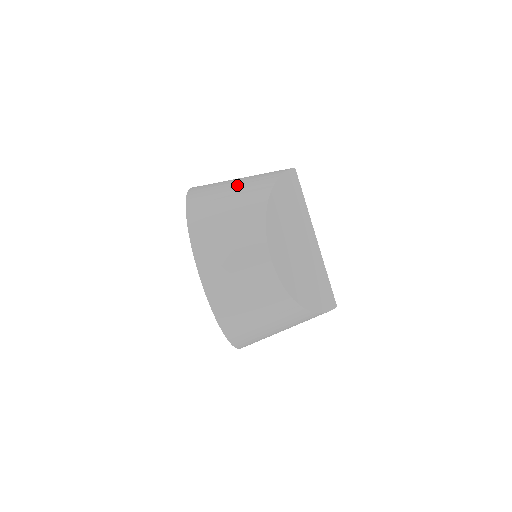
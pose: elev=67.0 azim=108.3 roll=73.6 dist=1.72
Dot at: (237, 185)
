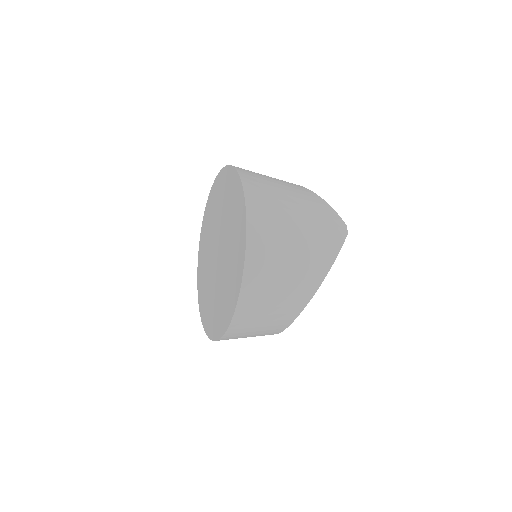
Dot at: (296, 260)
